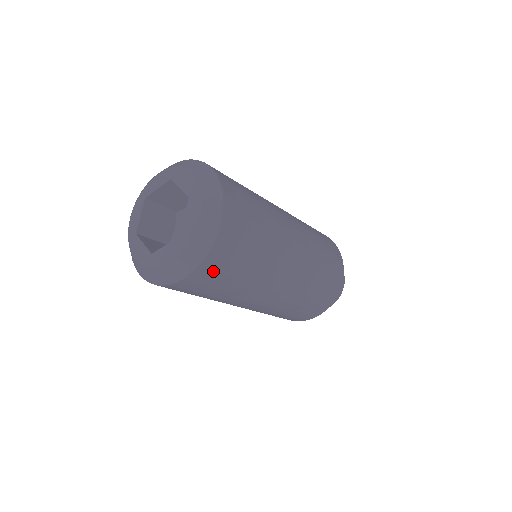
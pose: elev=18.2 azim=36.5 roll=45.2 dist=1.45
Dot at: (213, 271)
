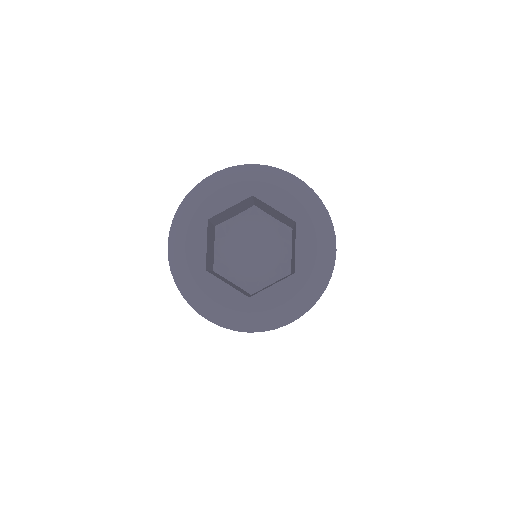
Dot at: occluded
